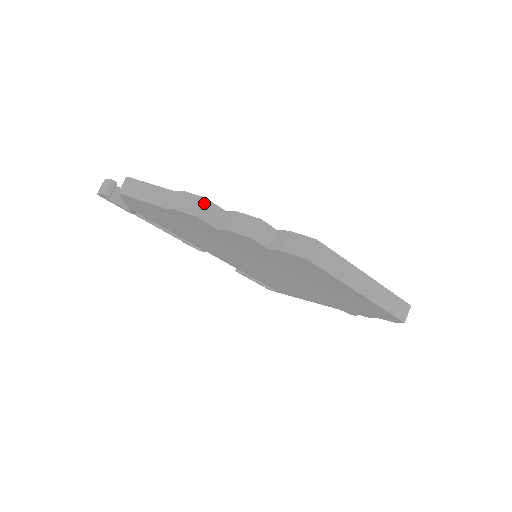
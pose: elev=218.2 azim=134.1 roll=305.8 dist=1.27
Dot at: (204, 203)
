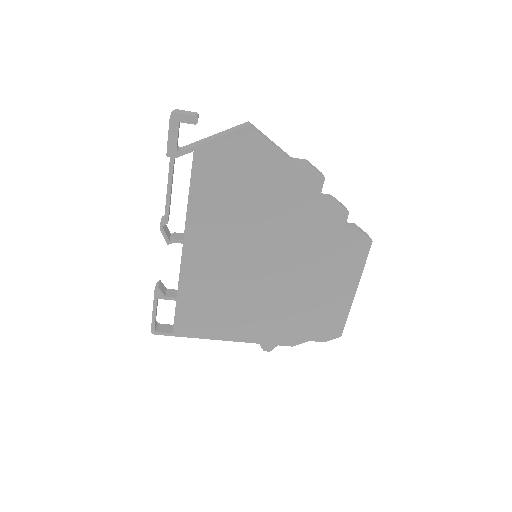
Dot at: occluded
